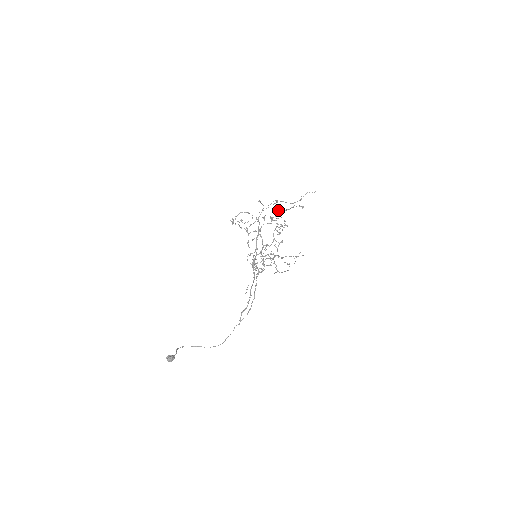
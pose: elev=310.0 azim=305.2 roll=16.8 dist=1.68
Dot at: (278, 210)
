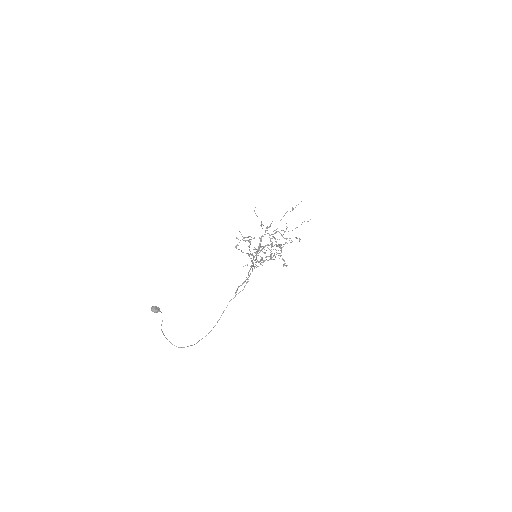
Dot at: occluded
